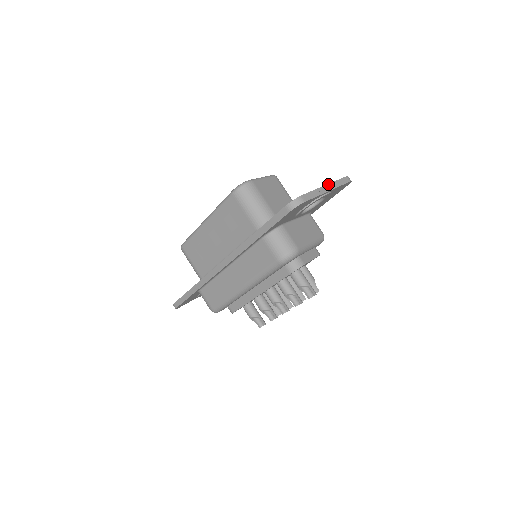
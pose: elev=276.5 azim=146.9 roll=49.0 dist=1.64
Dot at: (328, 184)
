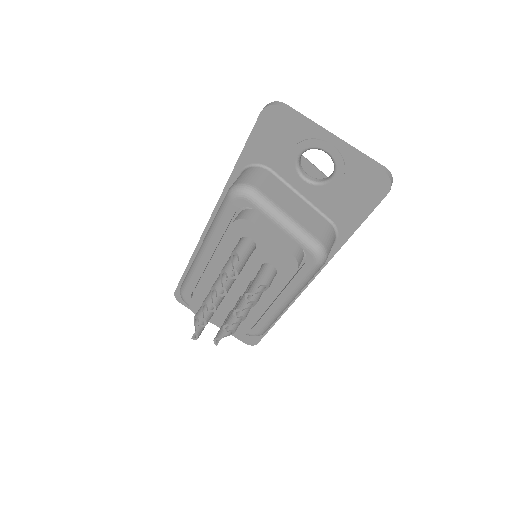
Dot at: occluded
